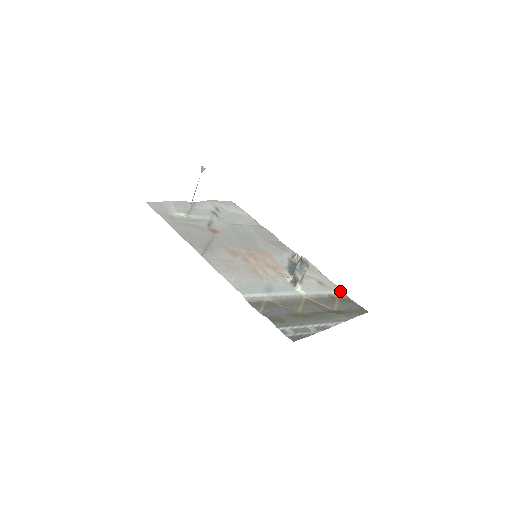
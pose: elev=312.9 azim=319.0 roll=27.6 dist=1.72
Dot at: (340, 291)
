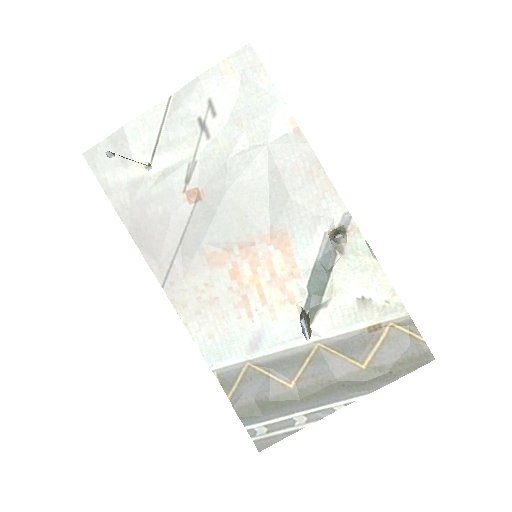
Dot at: (400, 312)
